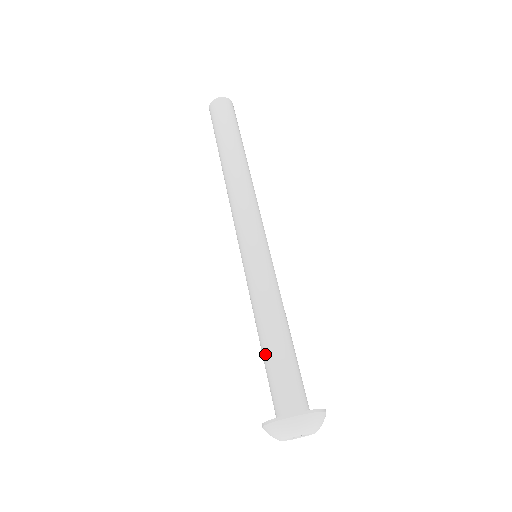
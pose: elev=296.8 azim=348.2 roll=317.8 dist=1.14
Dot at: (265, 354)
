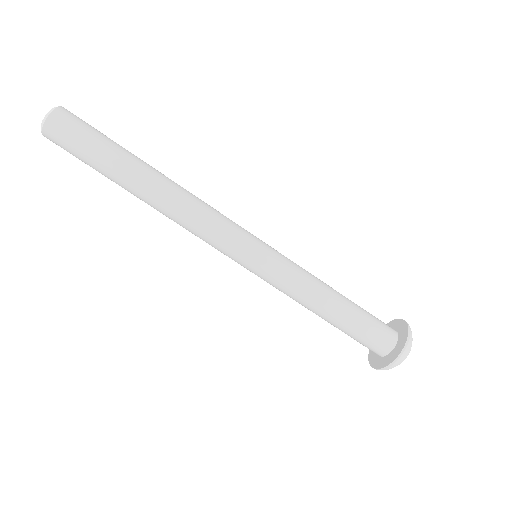
Dot at: occluded
